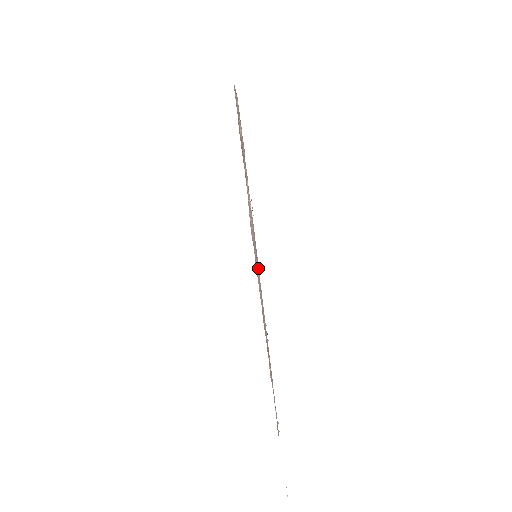
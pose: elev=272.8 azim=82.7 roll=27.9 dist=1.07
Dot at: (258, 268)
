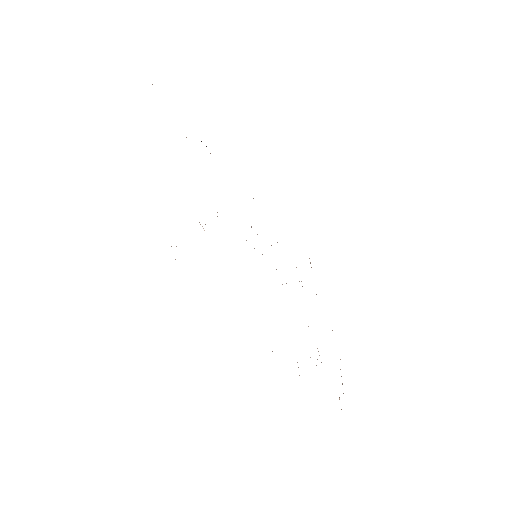
Dot at: occluded
